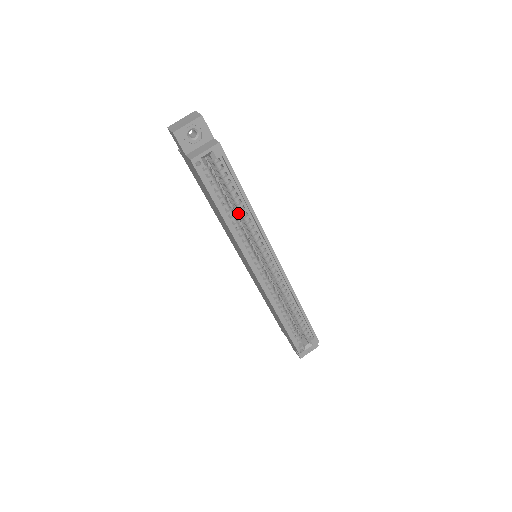
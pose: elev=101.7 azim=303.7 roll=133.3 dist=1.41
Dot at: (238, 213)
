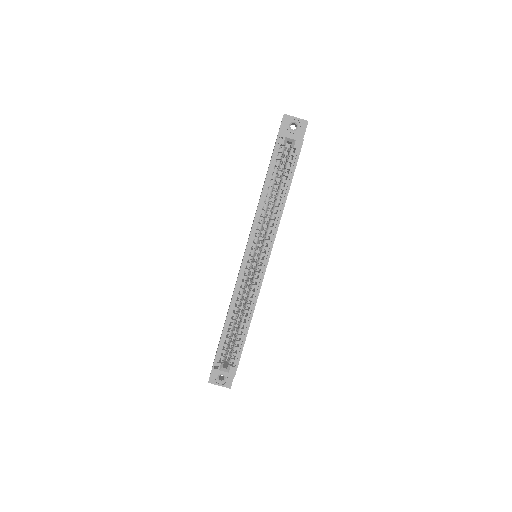
Dot at: (274, 202)
